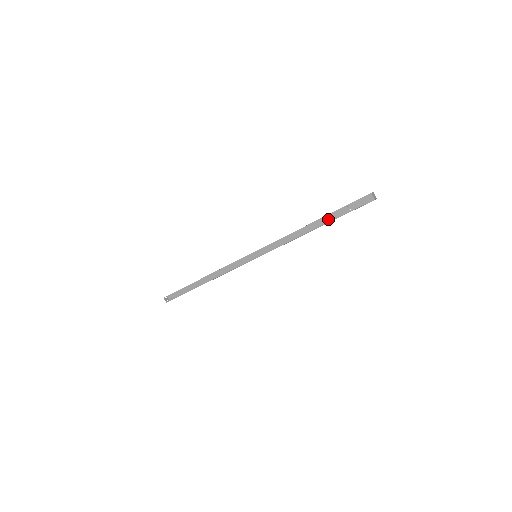
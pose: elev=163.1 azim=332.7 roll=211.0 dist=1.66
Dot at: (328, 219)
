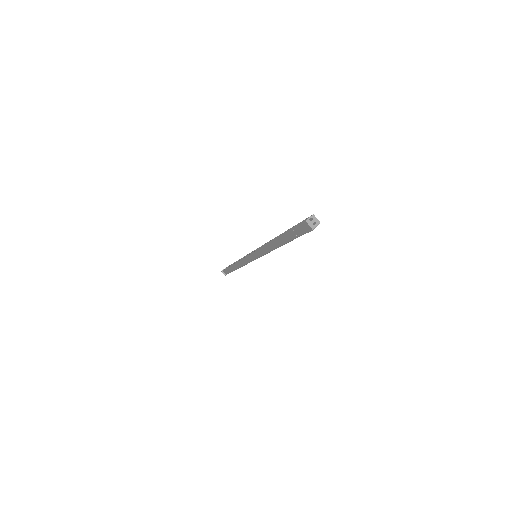
Dot at: (285, 239)
